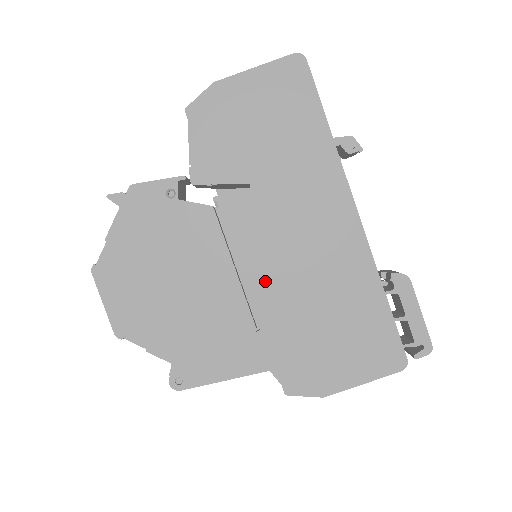
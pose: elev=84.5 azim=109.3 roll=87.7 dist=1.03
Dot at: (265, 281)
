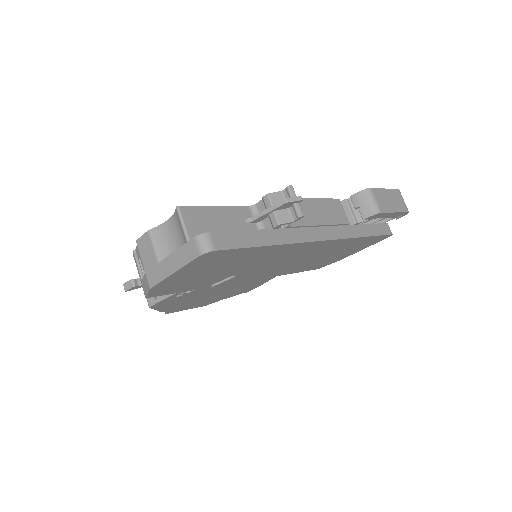
Dot at: (276, 273)
